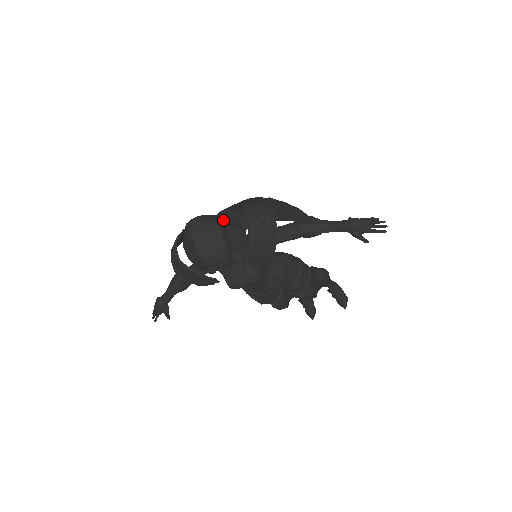
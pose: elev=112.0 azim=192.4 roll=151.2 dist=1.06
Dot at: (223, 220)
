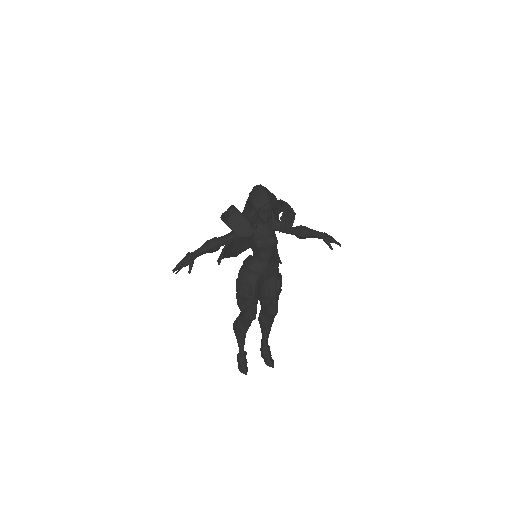
Dot at: occluded
